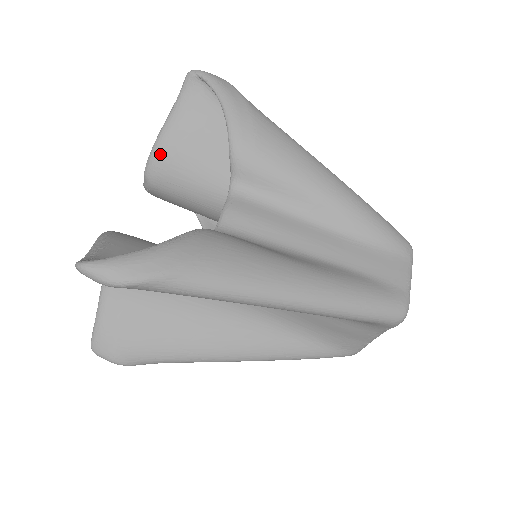
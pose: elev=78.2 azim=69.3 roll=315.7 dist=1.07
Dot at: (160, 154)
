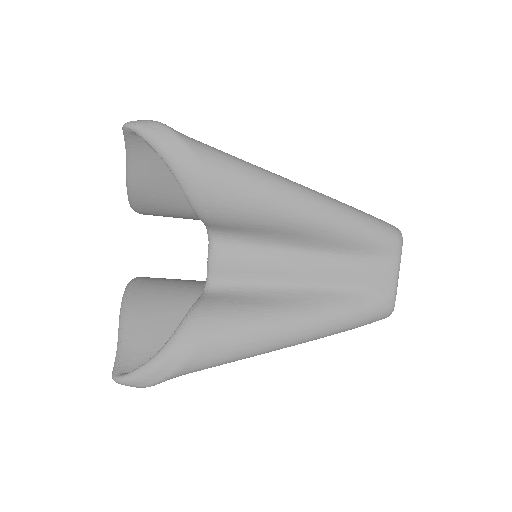
Dot at: (136, 200)
